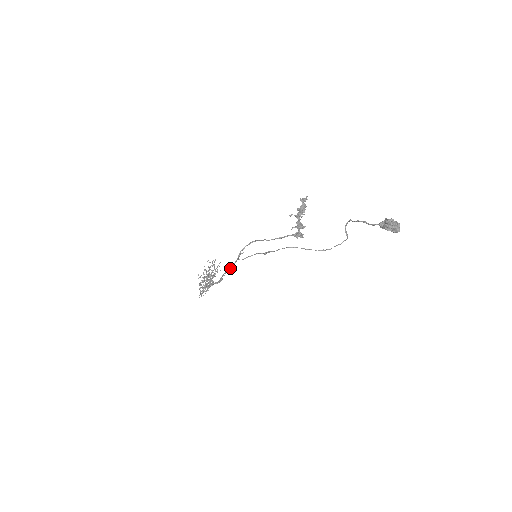
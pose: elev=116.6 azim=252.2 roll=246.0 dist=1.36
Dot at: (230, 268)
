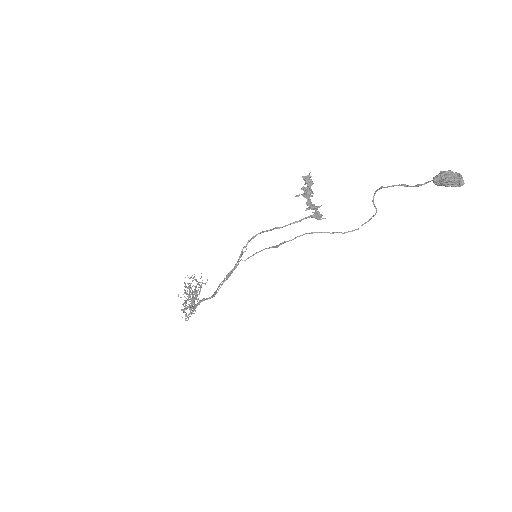
Dot at: (230, 274)
